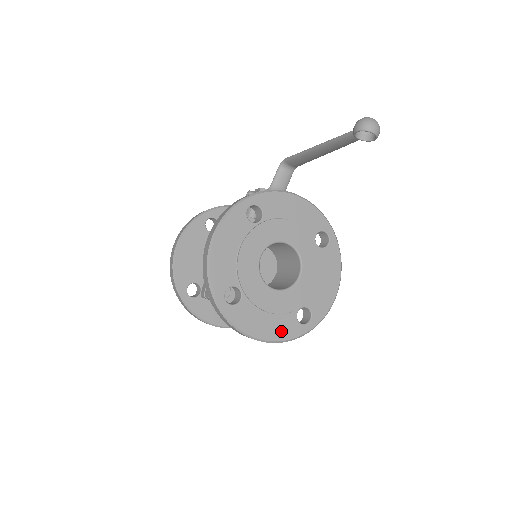
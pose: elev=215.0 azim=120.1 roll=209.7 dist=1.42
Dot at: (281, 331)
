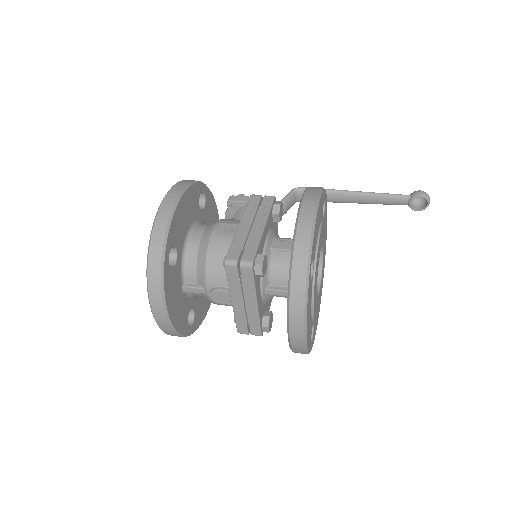
Dot at: (309, 337)
